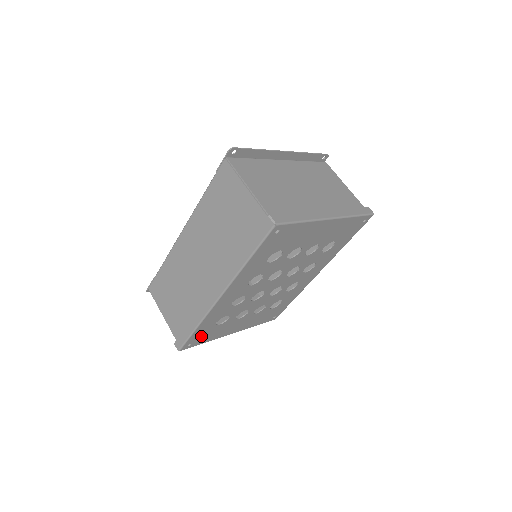
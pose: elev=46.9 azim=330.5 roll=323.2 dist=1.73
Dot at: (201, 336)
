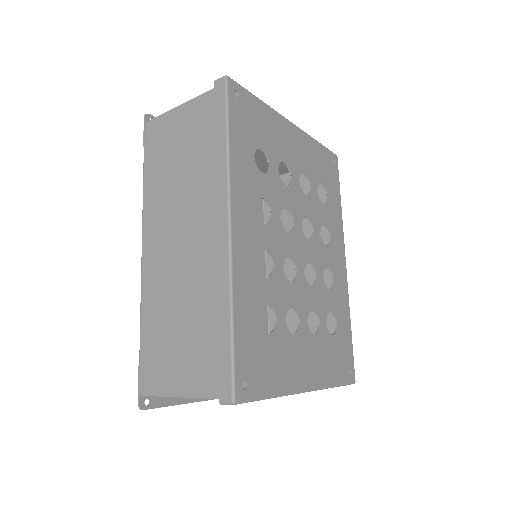
Dot at: (254, 361)
